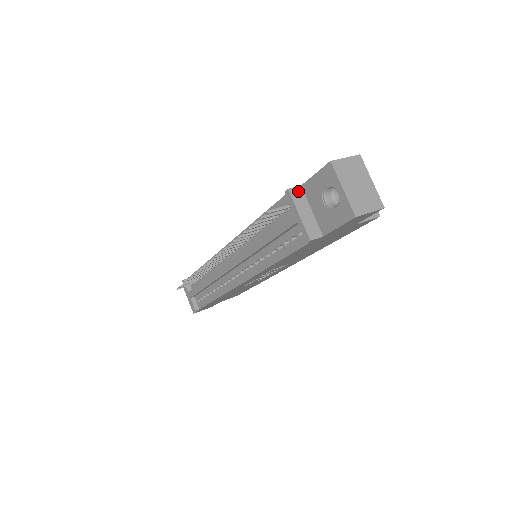
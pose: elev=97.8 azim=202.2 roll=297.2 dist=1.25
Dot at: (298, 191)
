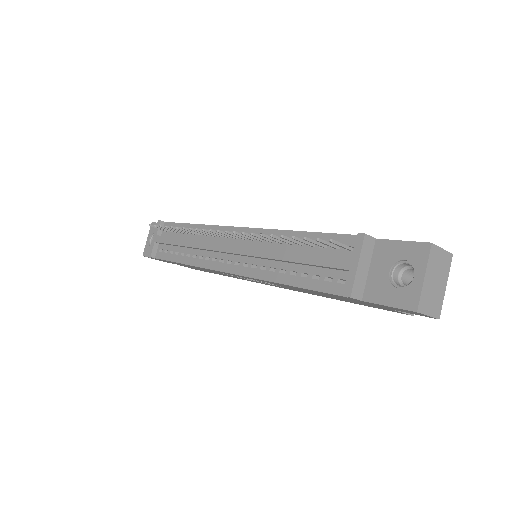
Dot at: (371, 242)
